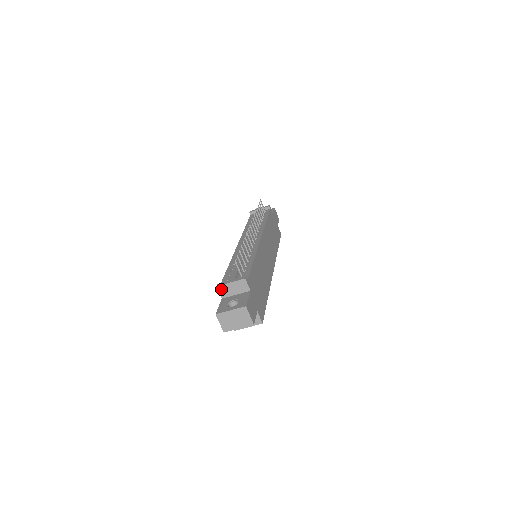
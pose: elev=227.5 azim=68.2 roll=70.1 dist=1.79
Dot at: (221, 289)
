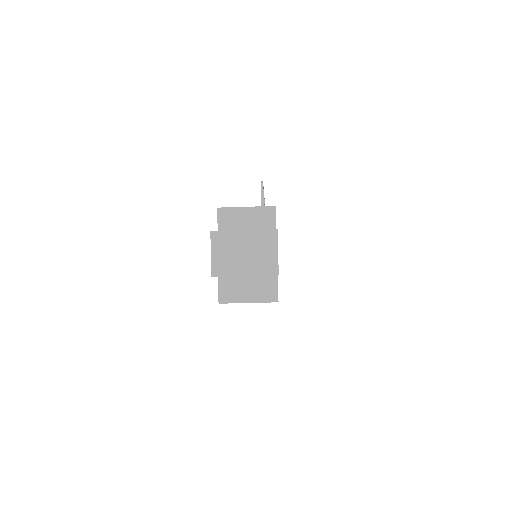
Dot at: (224, 215)
